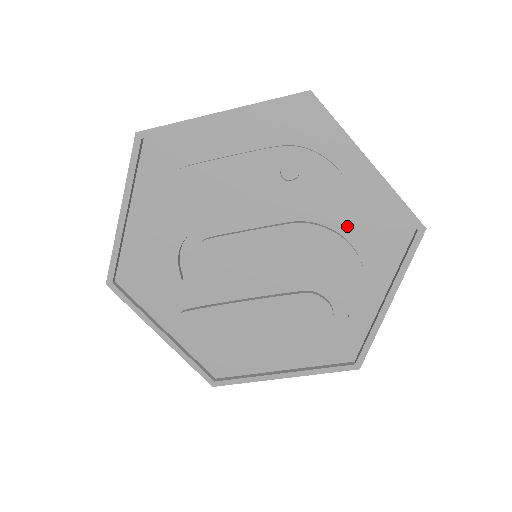
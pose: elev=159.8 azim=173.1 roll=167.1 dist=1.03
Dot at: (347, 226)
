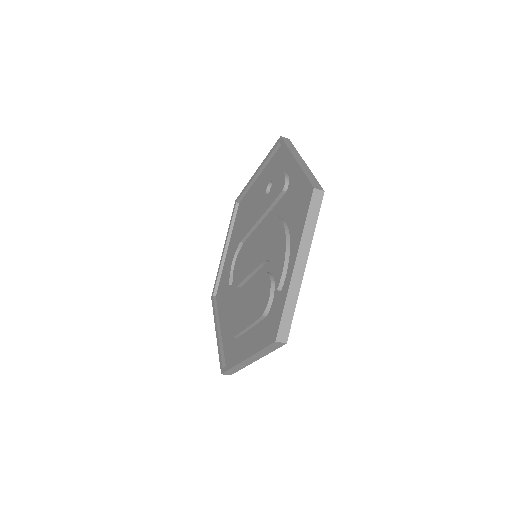
Dot at: (287, 212)
